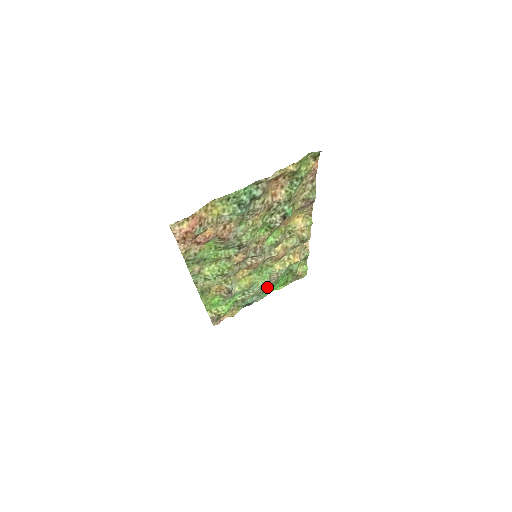
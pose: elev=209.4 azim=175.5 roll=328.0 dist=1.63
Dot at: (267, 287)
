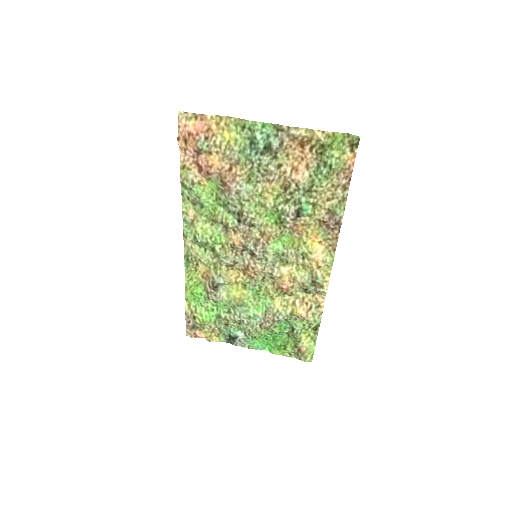
Dot at: (259, 330)
